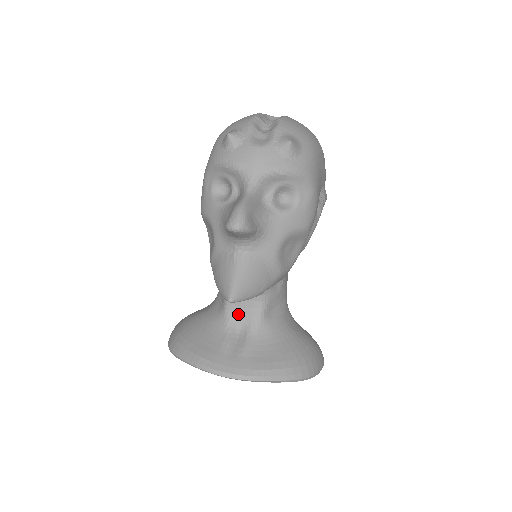
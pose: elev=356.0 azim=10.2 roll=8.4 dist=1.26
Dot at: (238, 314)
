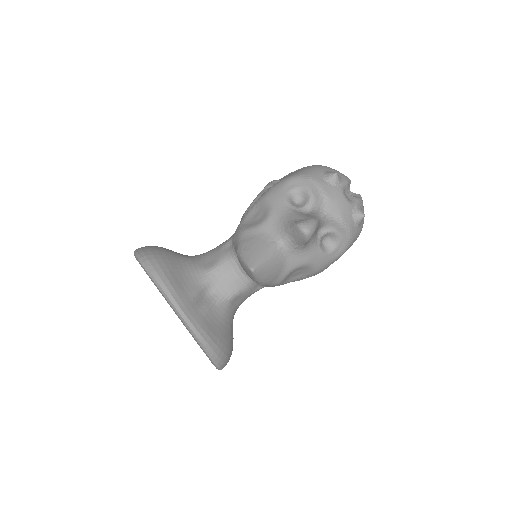
Dot at: (218, 281)
